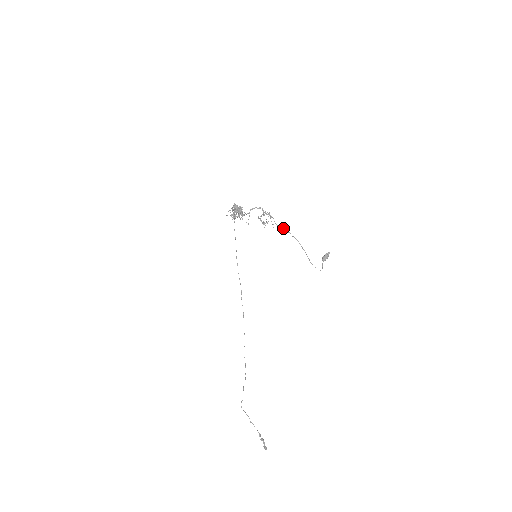
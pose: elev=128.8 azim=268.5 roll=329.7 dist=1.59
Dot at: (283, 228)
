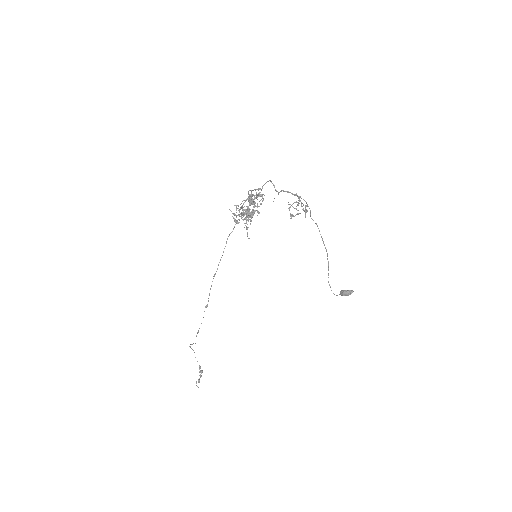
Dot at: occluded
